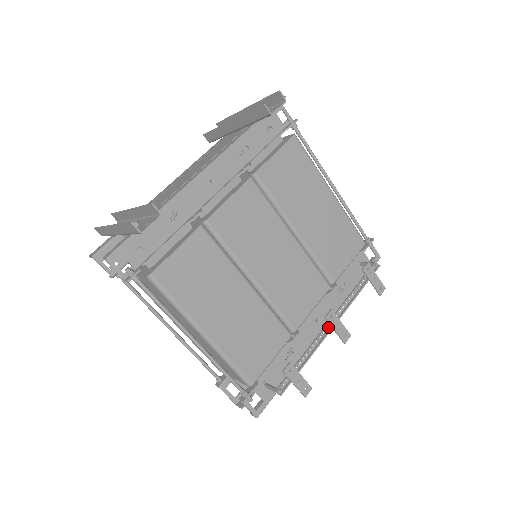
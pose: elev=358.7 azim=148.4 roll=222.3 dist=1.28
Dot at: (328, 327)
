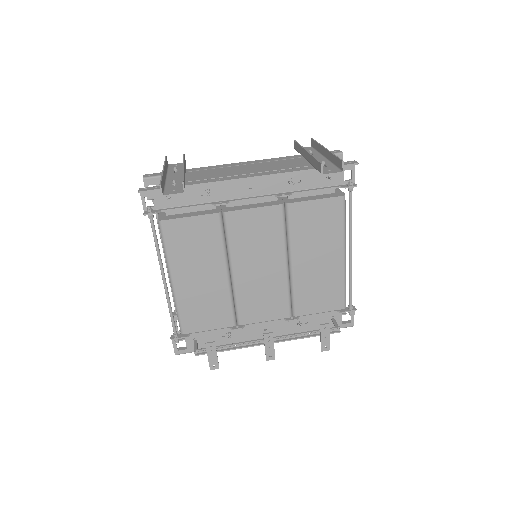
Dot at: occluded
